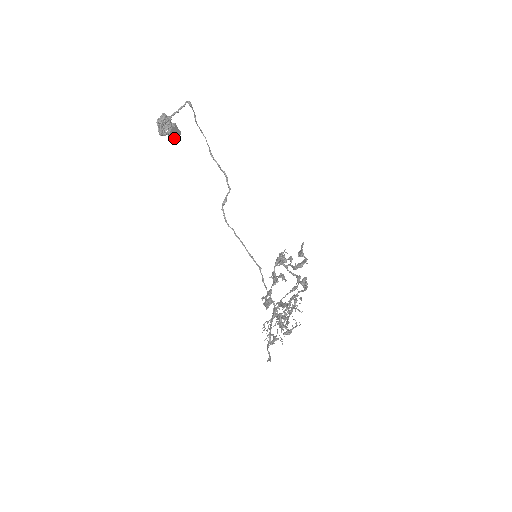
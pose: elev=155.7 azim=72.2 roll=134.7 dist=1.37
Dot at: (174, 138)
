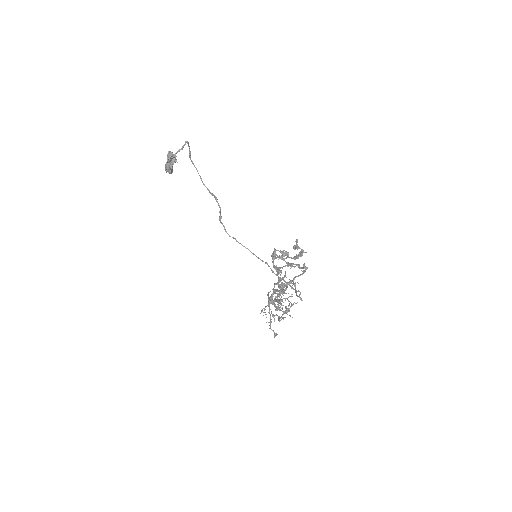
Dot at: (171, 171)
